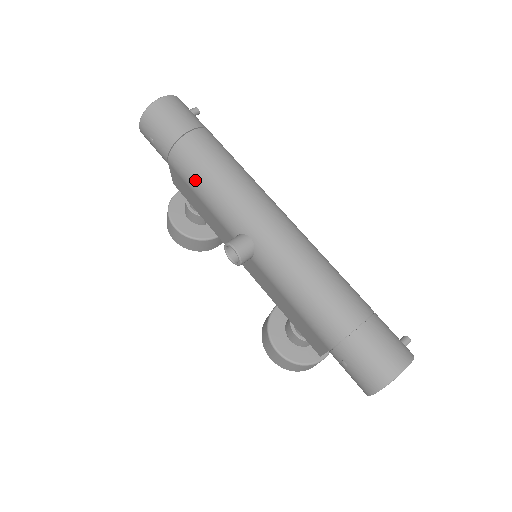
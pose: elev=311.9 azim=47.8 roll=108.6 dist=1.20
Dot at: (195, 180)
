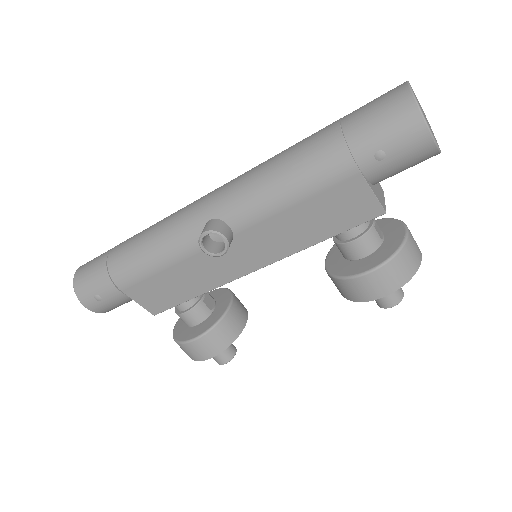
Dot at: (142, 262)
